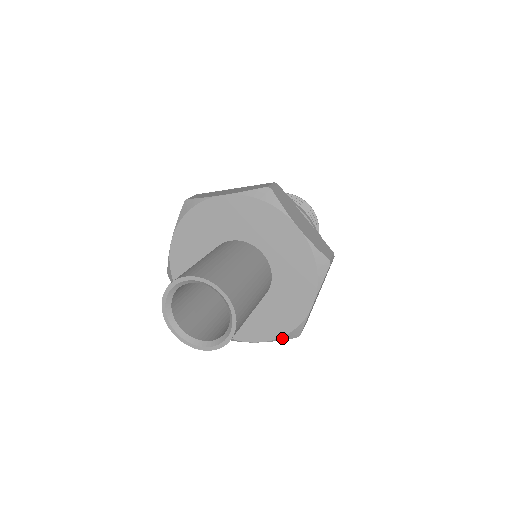
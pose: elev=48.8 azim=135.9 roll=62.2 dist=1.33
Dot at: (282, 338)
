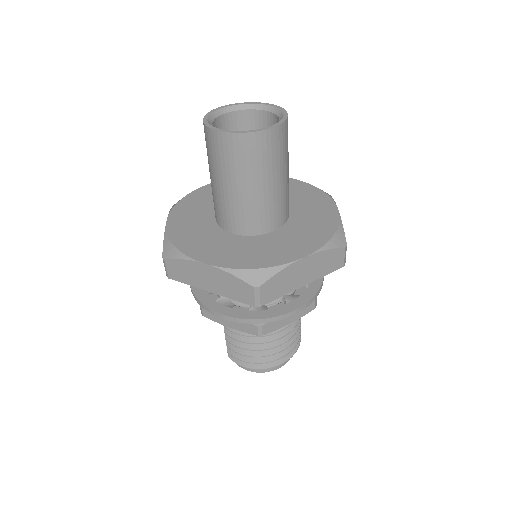
Dot at: (240, 273)
